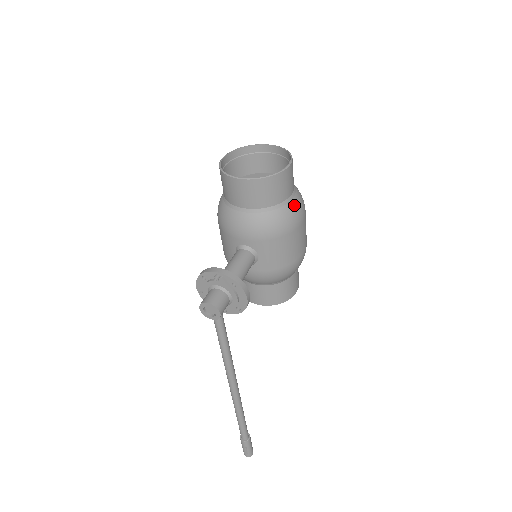
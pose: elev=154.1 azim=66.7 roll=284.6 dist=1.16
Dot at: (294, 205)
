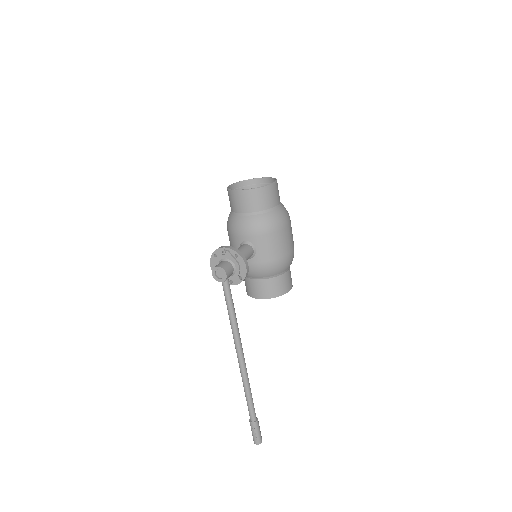
Dot at: (280, 212)
